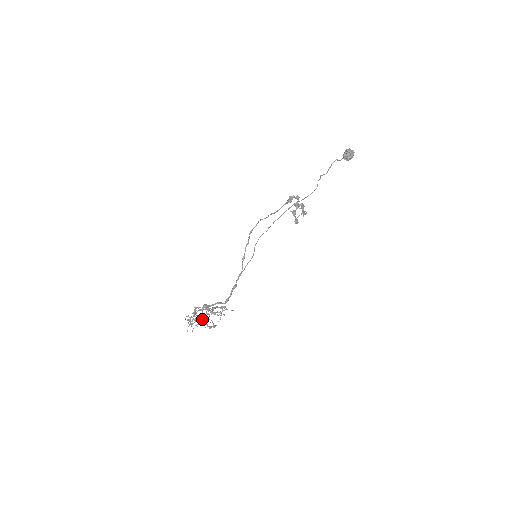
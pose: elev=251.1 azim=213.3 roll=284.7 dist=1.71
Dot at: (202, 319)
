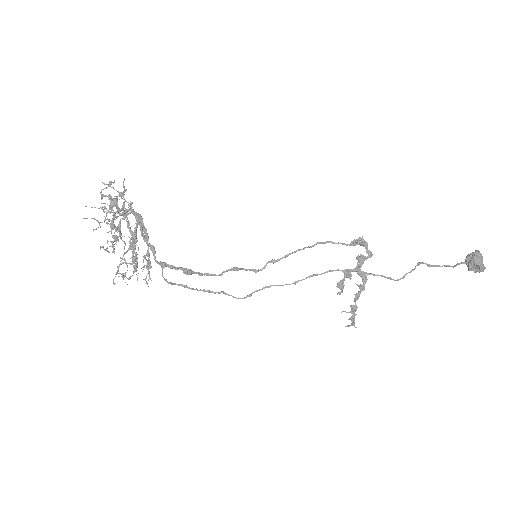
Dot at: occluded
